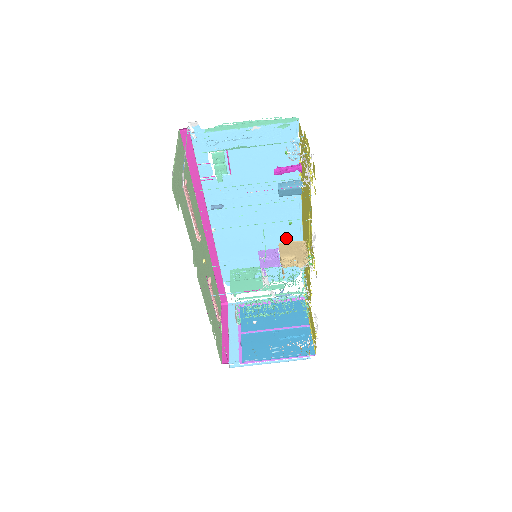
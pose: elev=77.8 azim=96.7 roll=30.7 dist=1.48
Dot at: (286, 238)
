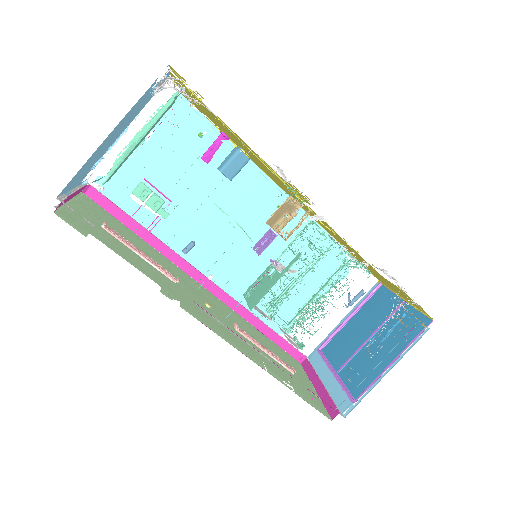
Dot at: (291, 228)
